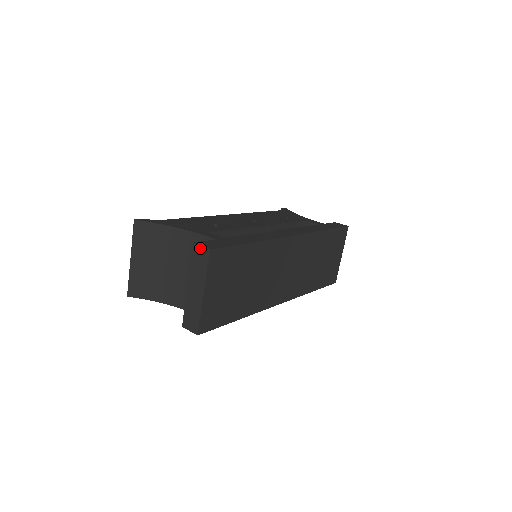
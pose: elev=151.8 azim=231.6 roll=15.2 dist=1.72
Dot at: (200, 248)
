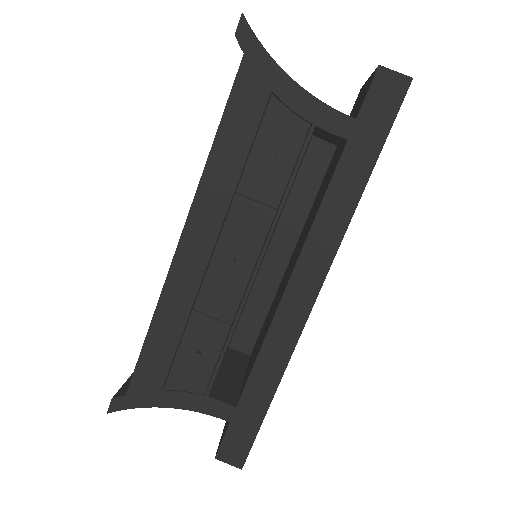
Dot at: (227, 462)
